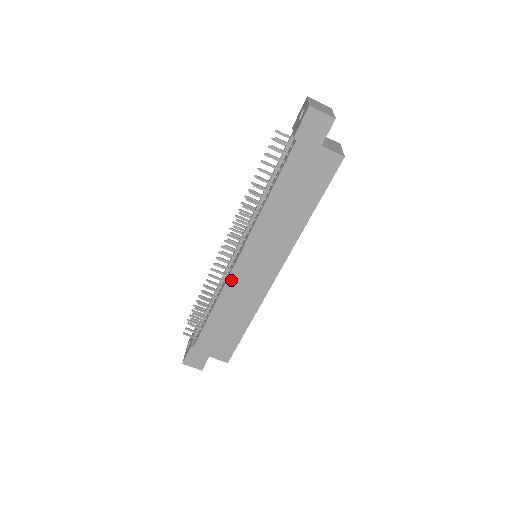
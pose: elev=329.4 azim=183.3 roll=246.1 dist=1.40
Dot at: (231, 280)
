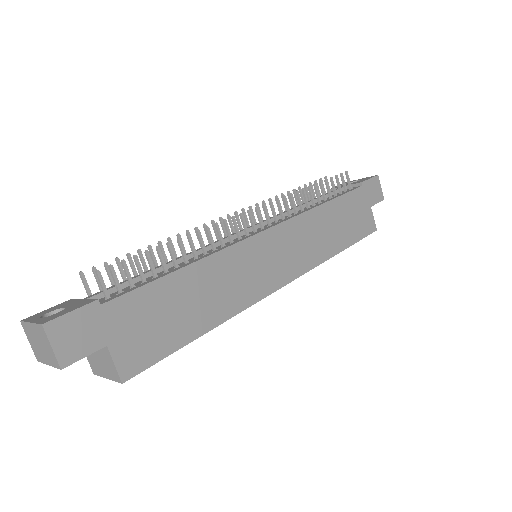
Dot at: (242, 247)
